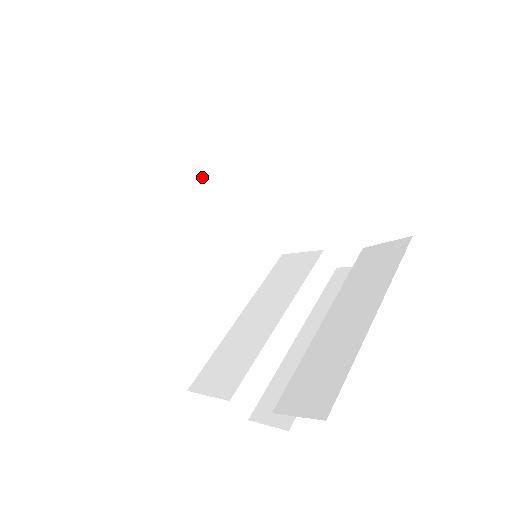
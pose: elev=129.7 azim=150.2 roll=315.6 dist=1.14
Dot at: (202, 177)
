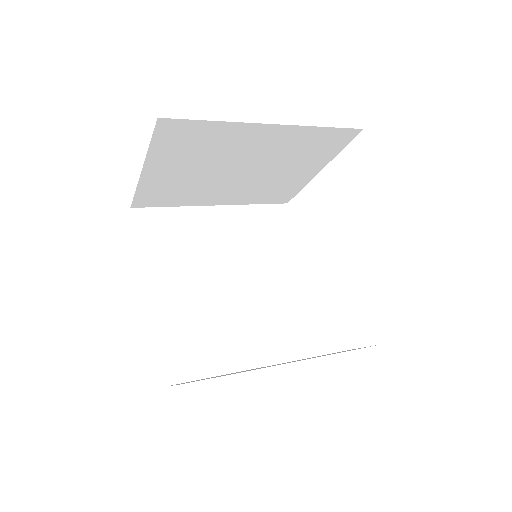
Dot at: (271, 226)
